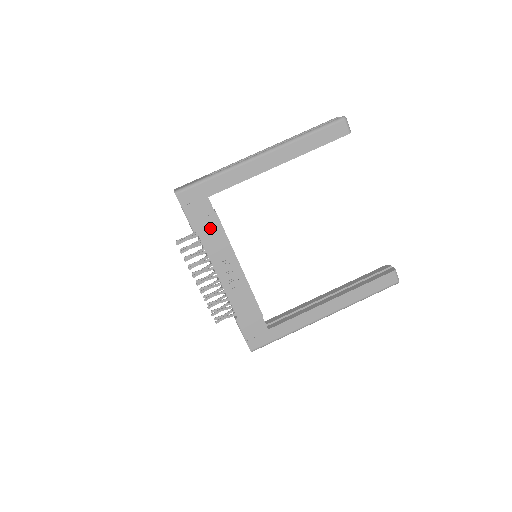
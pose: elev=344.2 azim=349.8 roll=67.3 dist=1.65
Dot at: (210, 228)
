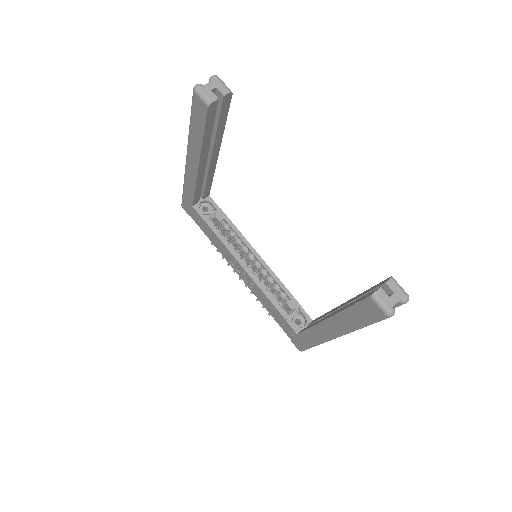
Dot at: (210, 233)
